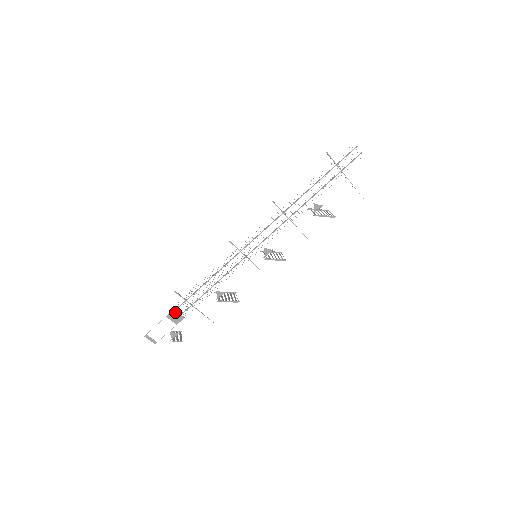
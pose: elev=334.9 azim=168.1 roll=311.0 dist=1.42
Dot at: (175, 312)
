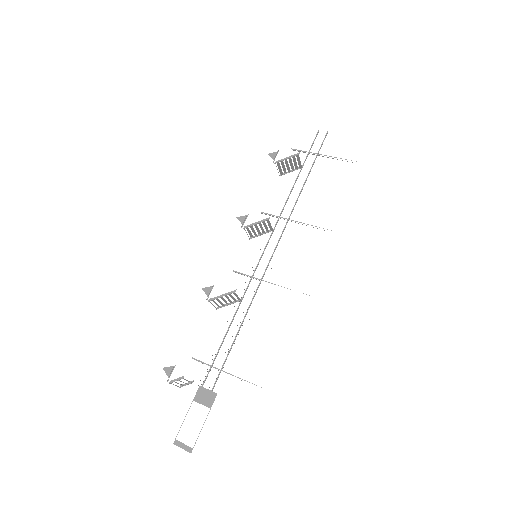
Dot at: (203, 389)
